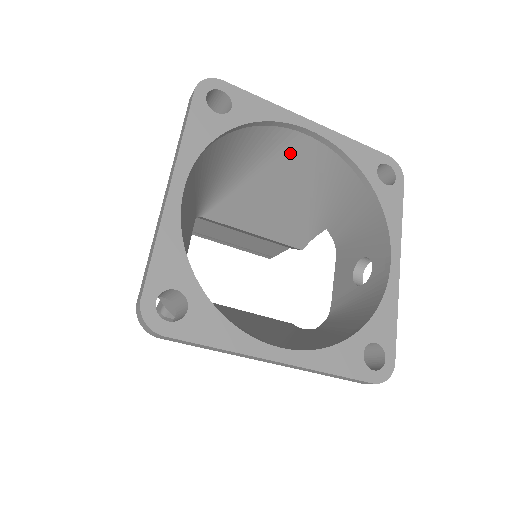
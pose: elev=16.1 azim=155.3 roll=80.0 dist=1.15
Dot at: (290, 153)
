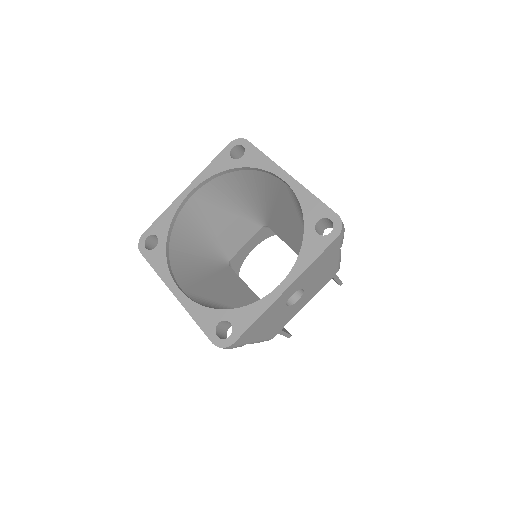
Dot at: (284, 194)
